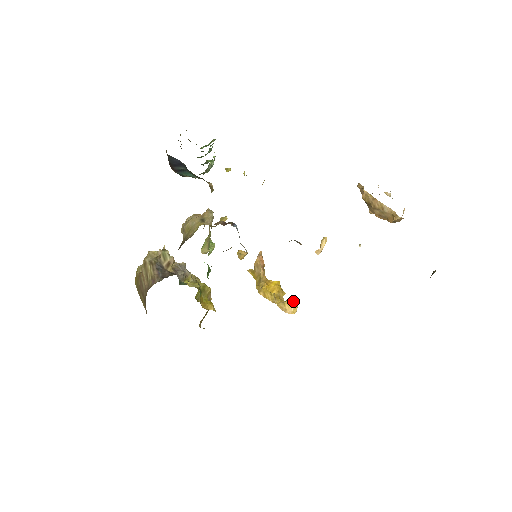
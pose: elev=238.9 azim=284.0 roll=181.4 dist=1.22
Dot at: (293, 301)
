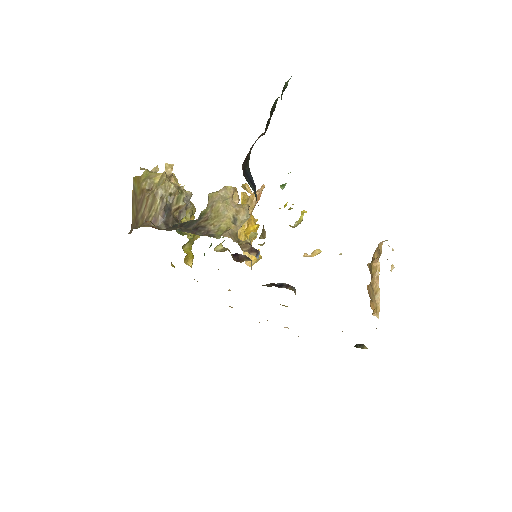
Dot at: (258, 259)
